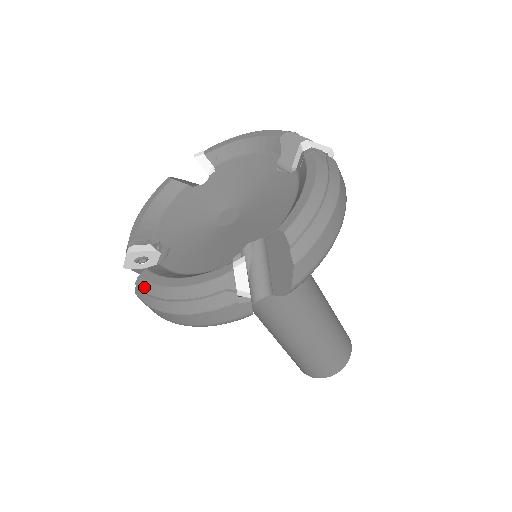
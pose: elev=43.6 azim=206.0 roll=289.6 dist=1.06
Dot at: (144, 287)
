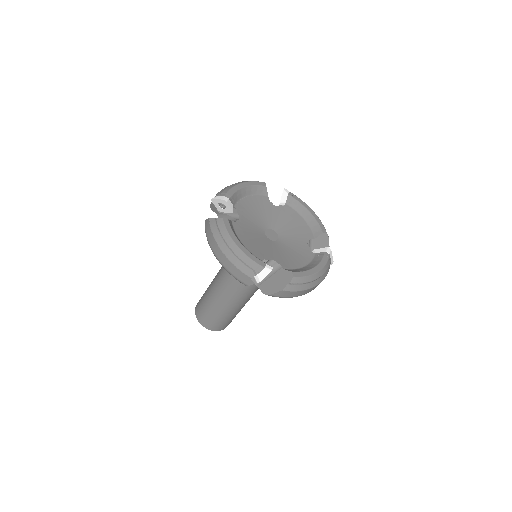
Dot at: (221, 226)
